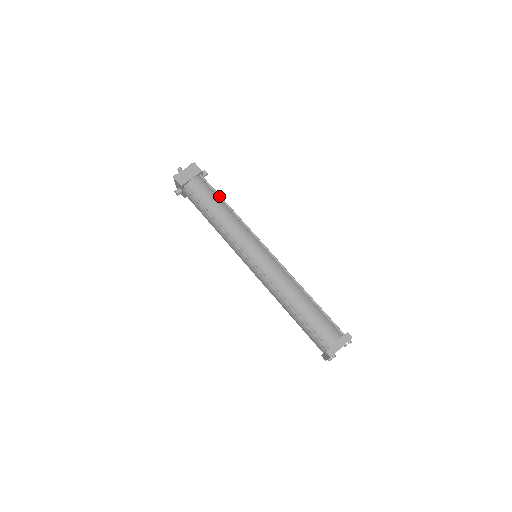
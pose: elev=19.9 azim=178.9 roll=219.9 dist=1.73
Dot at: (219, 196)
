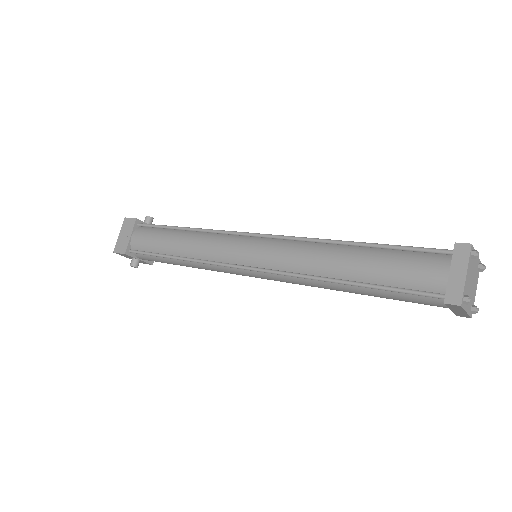
Dot at: (168, 227)
